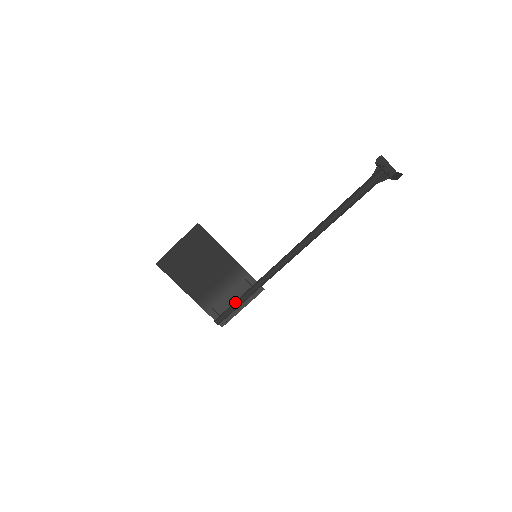
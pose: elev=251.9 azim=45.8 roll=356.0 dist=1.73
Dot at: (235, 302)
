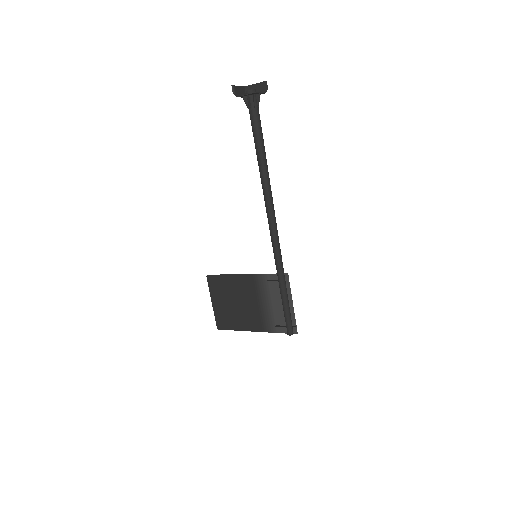
Dot at: (282, 305)
